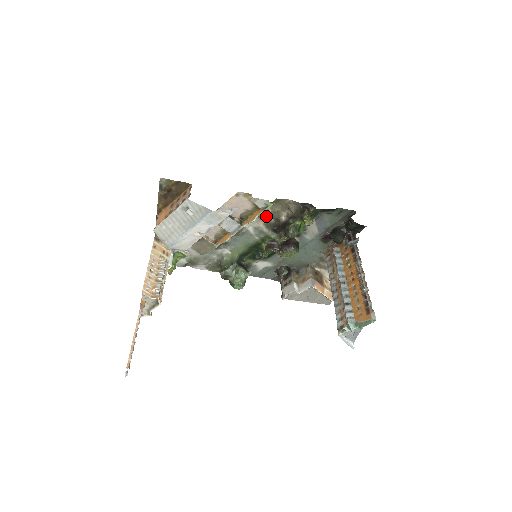
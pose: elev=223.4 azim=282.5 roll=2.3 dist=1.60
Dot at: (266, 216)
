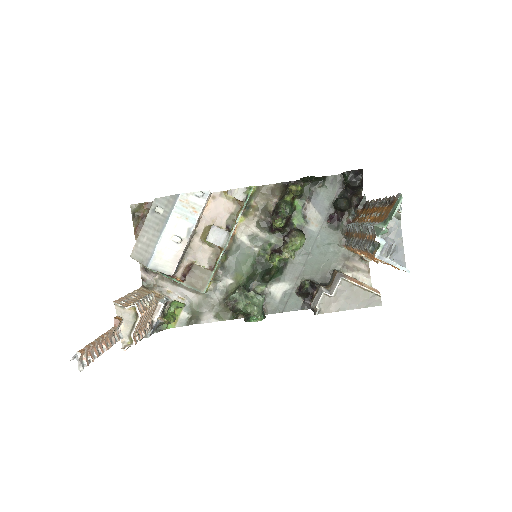
Dot at: (253, 212)
